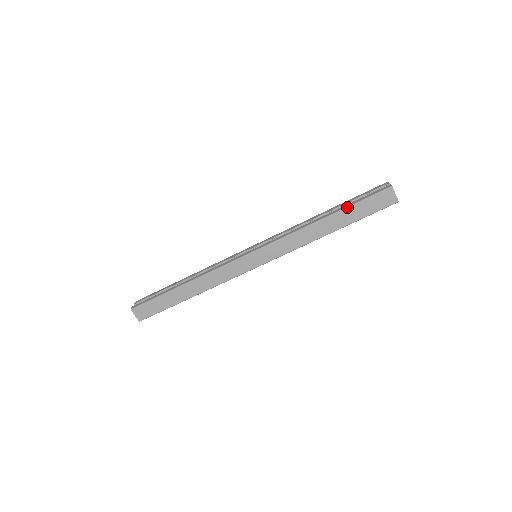
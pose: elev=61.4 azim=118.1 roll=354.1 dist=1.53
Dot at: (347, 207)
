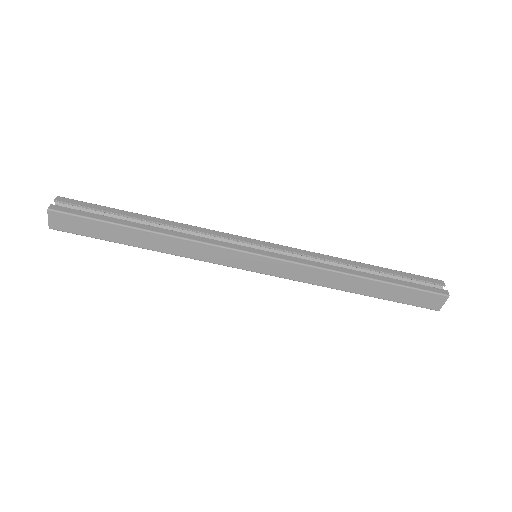
Dot at: (393, 284)
